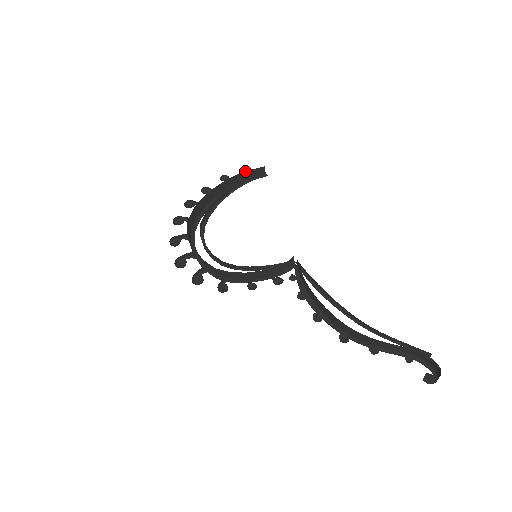
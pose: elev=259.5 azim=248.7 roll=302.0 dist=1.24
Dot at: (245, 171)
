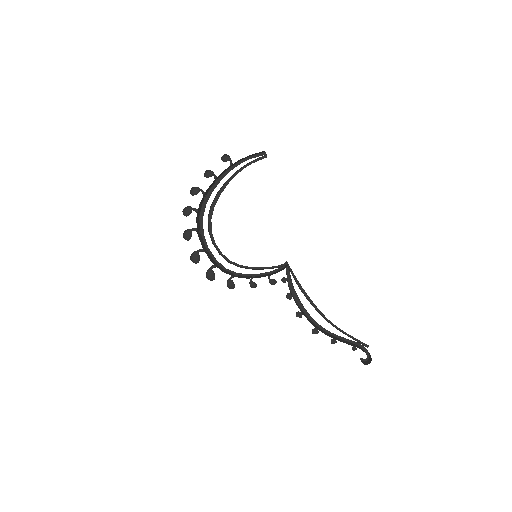
Dot at: occluded
